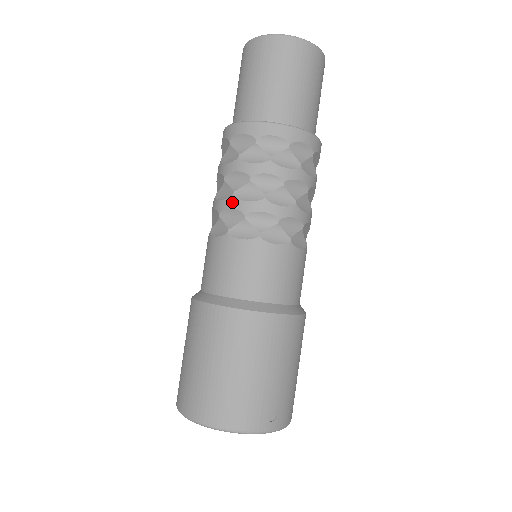
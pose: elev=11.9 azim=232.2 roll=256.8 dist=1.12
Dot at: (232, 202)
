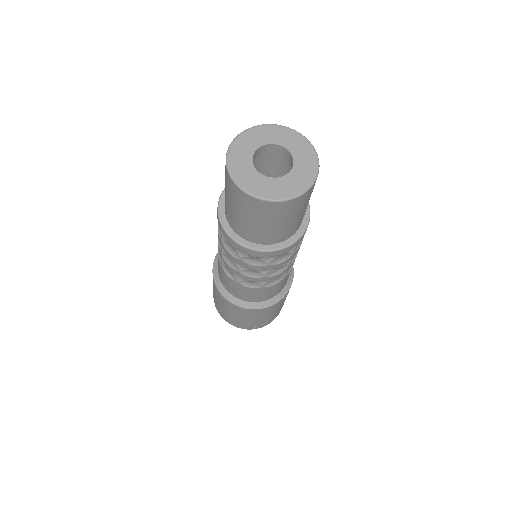
Dot at: (221, 256)
